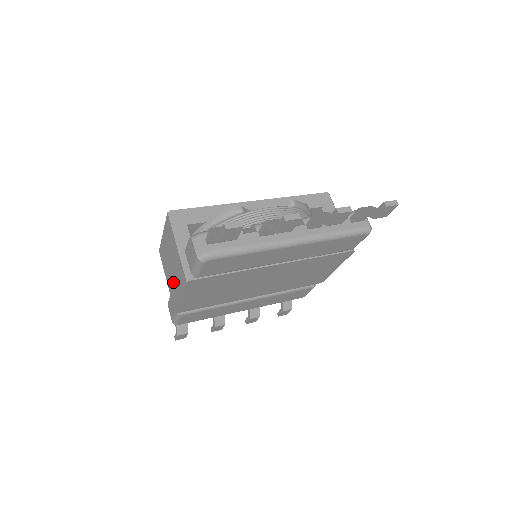
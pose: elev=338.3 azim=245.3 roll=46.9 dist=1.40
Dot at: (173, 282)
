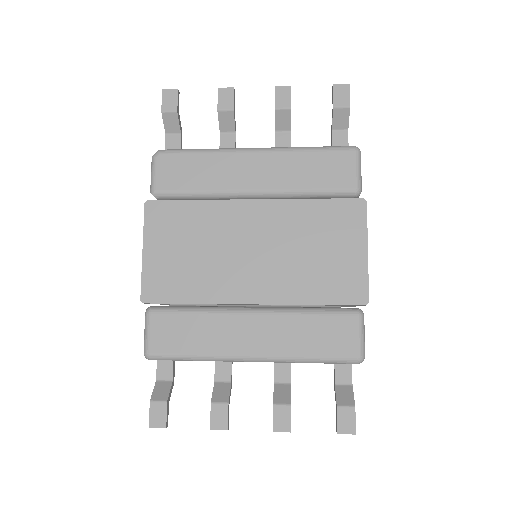
Dot at: occluded
